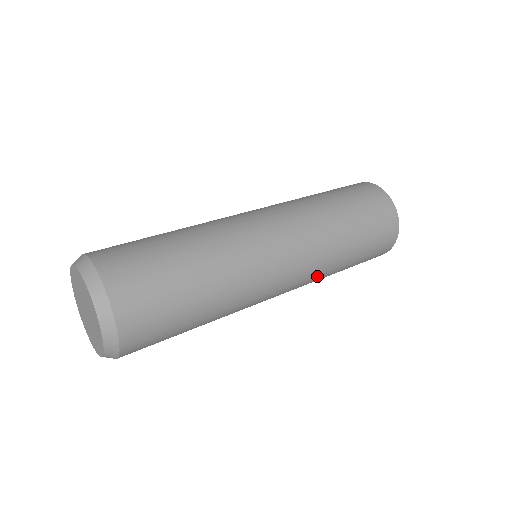
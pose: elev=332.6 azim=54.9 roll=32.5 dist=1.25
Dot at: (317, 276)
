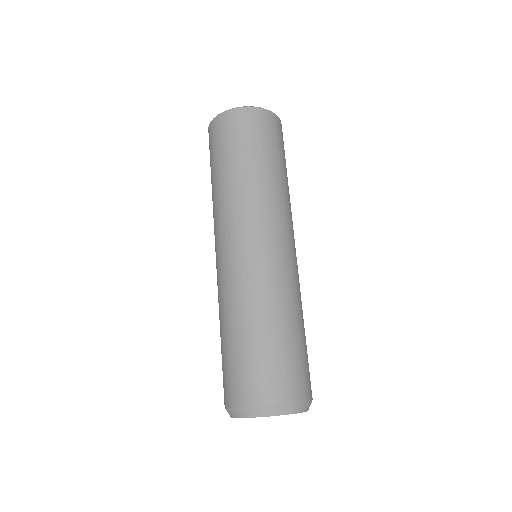
Dot at: occluded
